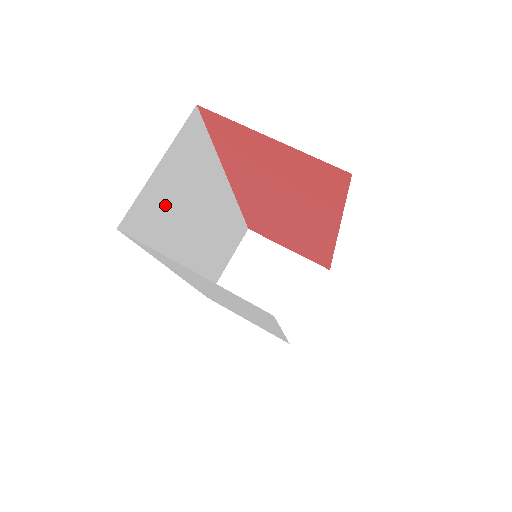
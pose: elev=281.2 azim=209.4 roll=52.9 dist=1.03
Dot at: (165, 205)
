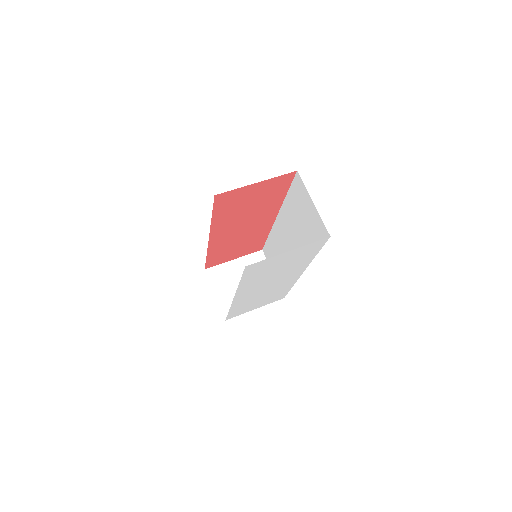
Dot at: occluded
